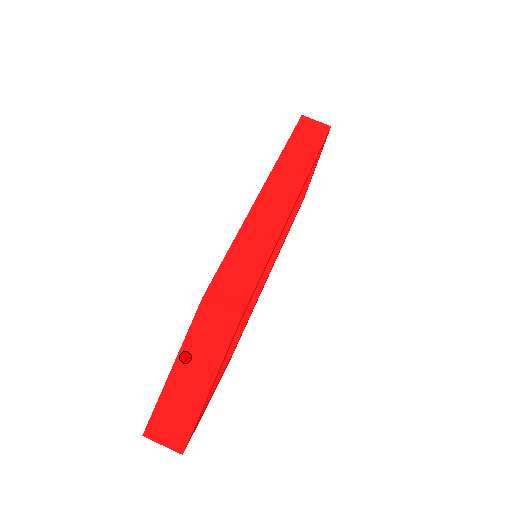
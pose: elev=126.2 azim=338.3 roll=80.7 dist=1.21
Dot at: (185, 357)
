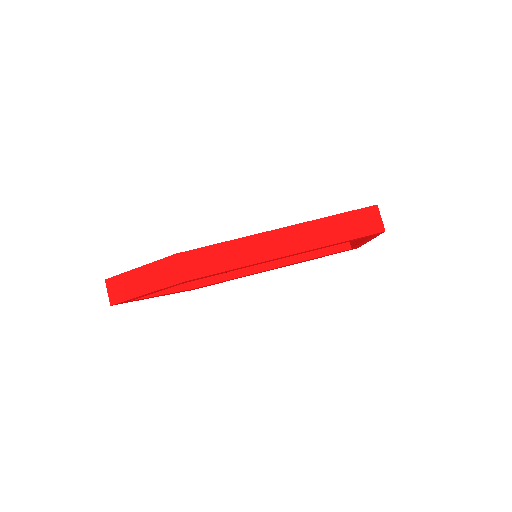
Dot at: (146, 270)
